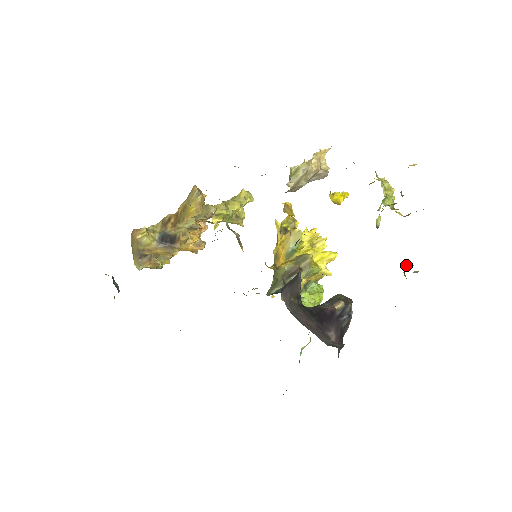
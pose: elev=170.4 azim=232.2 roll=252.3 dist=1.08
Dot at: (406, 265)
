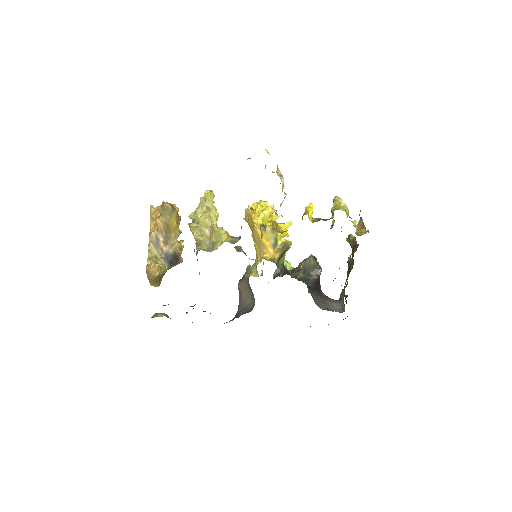
Dot at: (352, 241)
